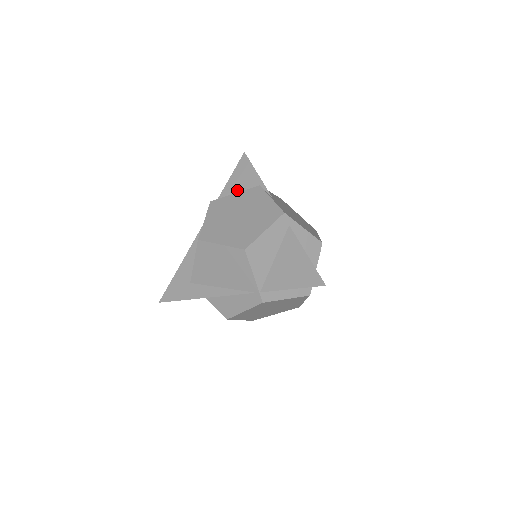
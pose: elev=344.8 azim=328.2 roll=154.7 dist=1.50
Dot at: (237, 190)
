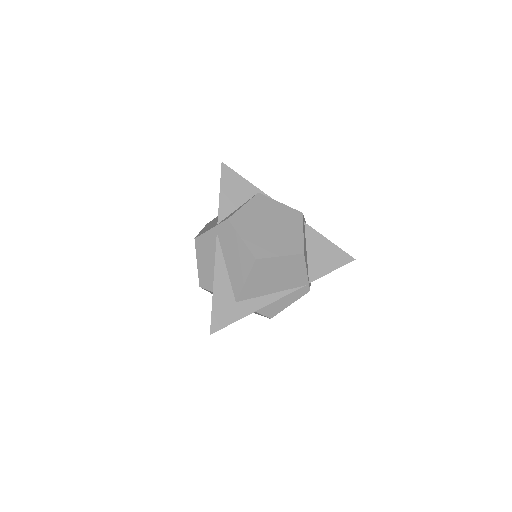
Dot at: (236, 201)
